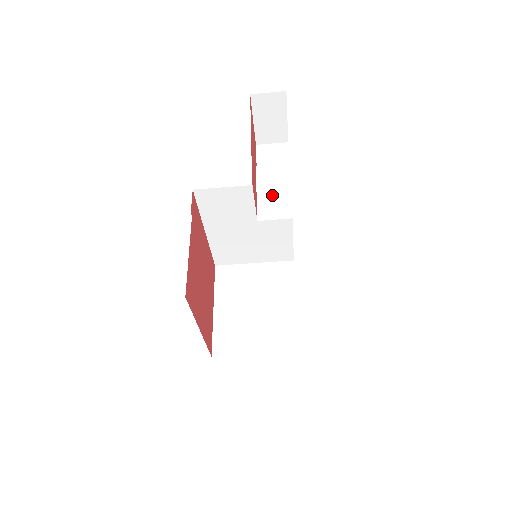
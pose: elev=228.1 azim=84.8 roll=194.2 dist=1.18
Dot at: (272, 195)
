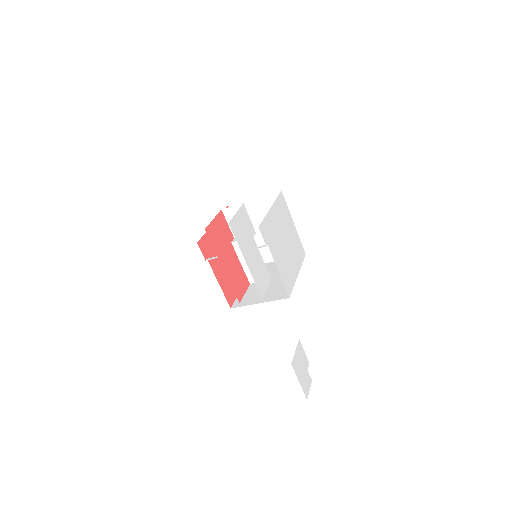
Dot at: occluded
